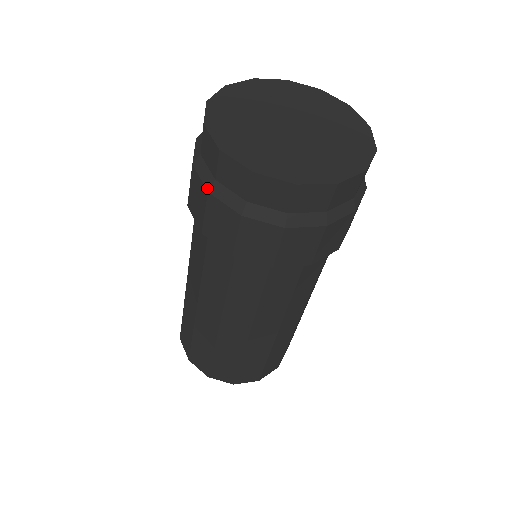
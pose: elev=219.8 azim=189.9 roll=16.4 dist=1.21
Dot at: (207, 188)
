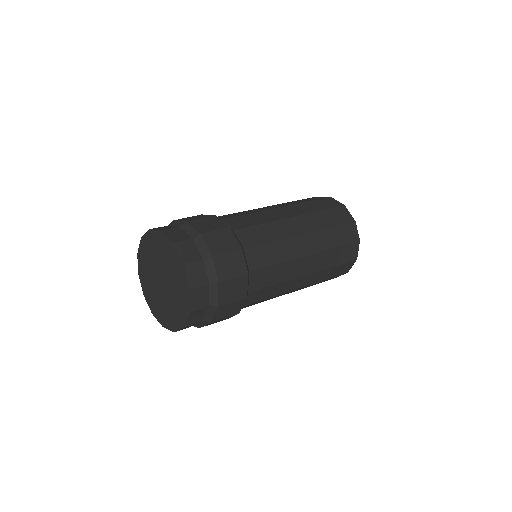
Dot at: occluded
